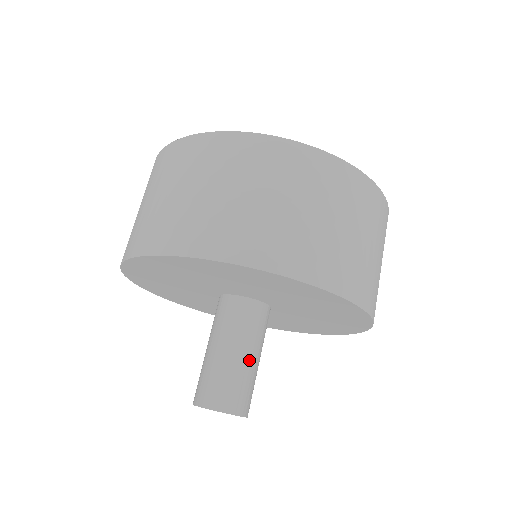
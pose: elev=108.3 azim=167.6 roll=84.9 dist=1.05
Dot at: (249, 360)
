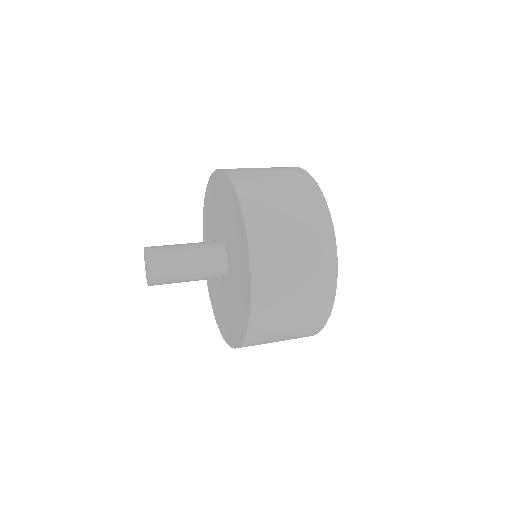
Dot at: (186, 256)
